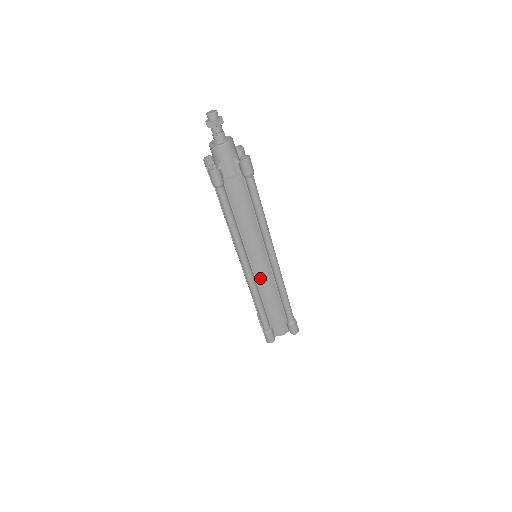
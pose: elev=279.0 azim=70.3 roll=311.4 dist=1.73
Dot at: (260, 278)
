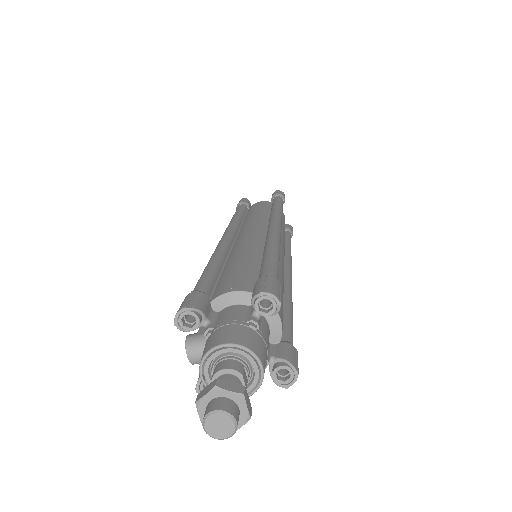
Dot at: occluded
